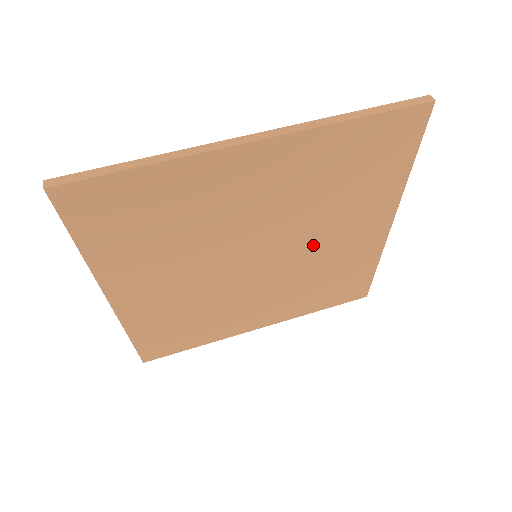
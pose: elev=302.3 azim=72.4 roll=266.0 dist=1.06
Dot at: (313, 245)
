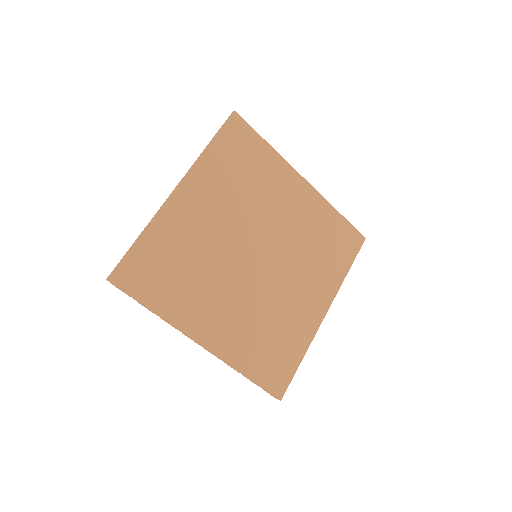
Dot at: (278, 224)
